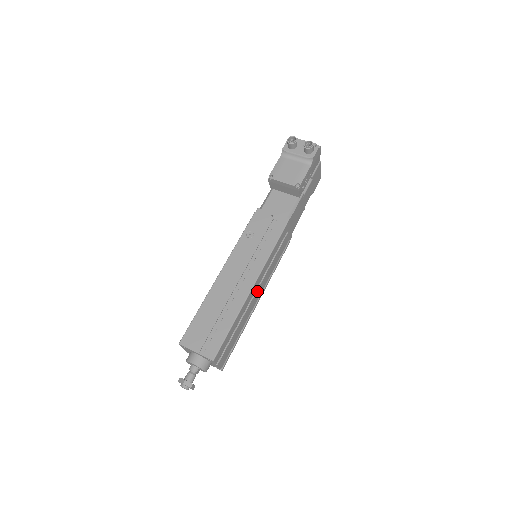
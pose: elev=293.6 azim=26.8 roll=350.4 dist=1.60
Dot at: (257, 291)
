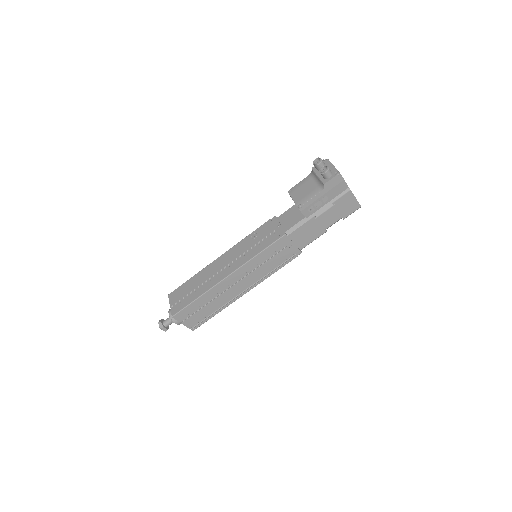
Dot at: (237, 284)
